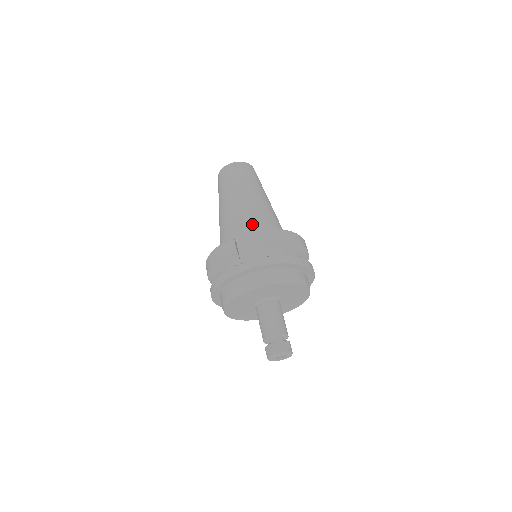
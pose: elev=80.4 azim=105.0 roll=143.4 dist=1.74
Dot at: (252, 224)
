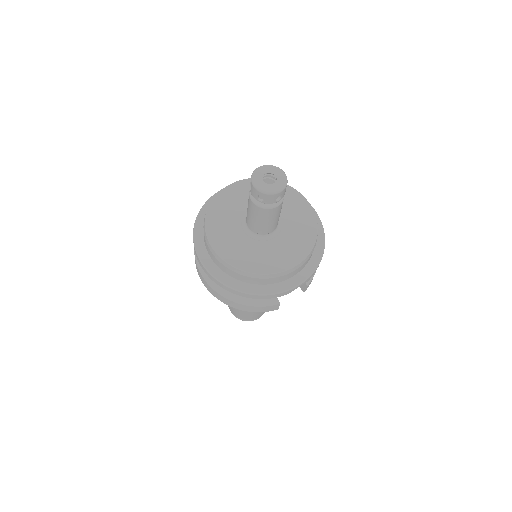
Dot at: occluded
